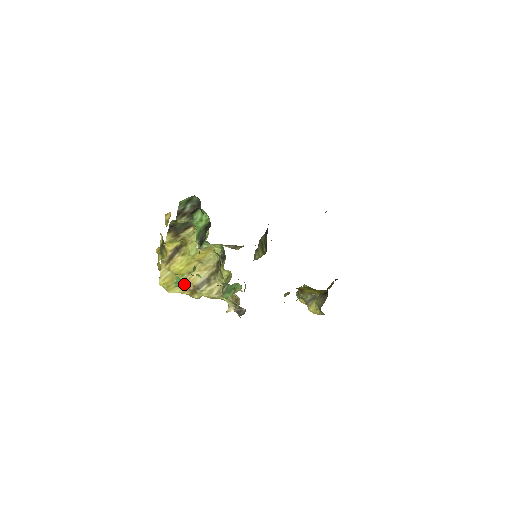
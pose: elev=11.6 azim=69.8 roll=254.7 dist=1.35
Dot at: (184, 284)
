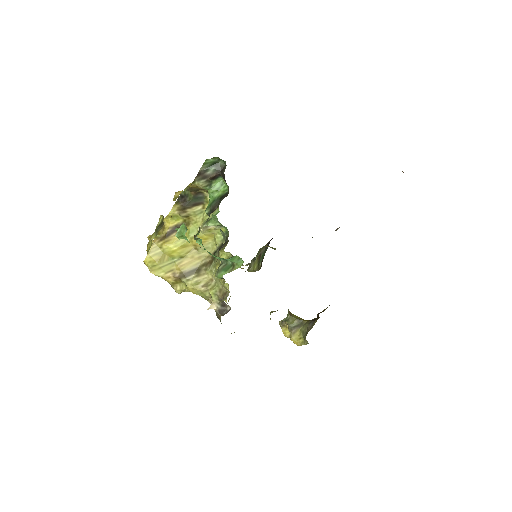
Dot at: (171, 268)
